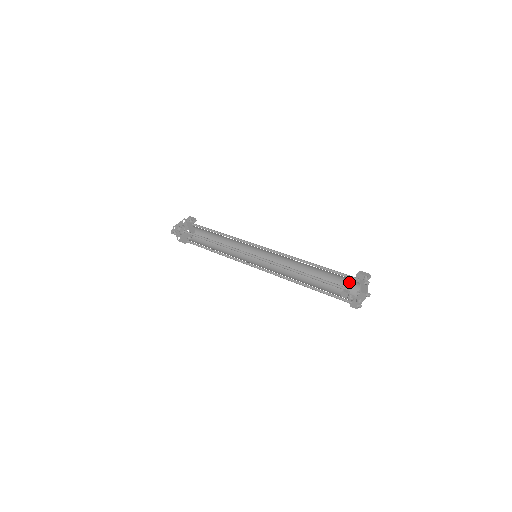
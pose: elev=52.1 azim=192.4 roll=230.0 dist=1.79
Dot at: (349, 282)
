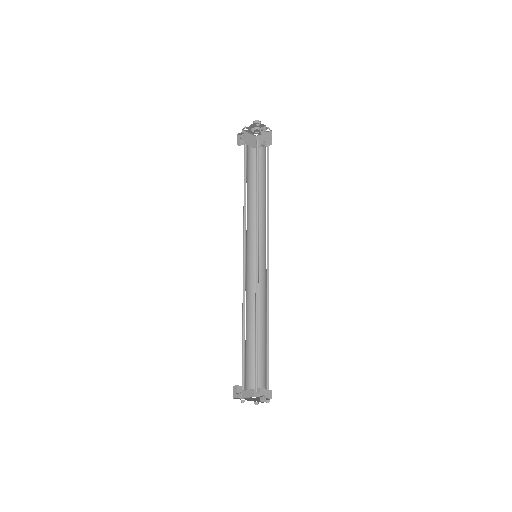
Dot at: occluded
